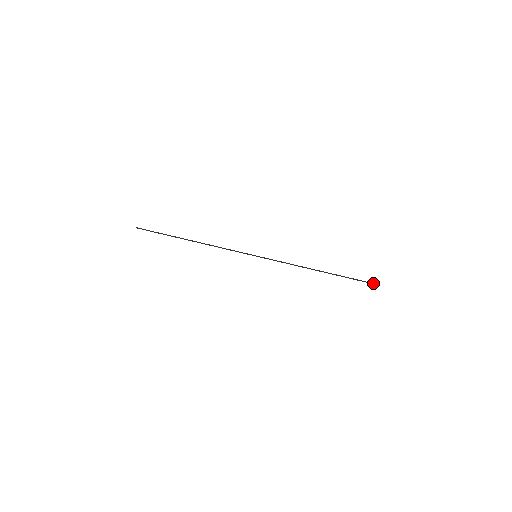
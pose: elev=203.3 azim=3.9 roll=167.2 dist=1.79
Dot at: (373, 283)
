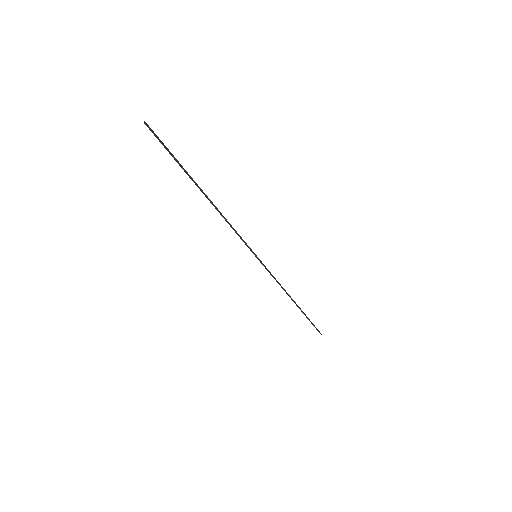
Dot at: occluded
